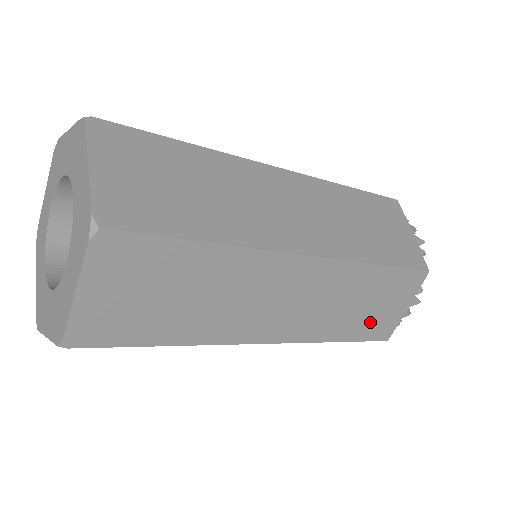
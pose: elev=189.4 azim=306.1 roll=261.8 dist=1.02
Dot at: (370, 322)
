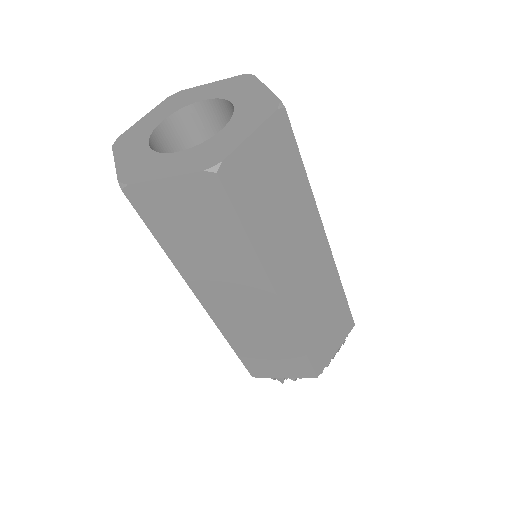
Dot at: occluded
